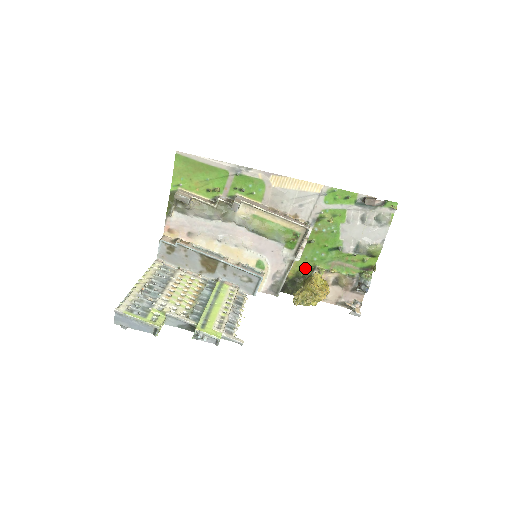
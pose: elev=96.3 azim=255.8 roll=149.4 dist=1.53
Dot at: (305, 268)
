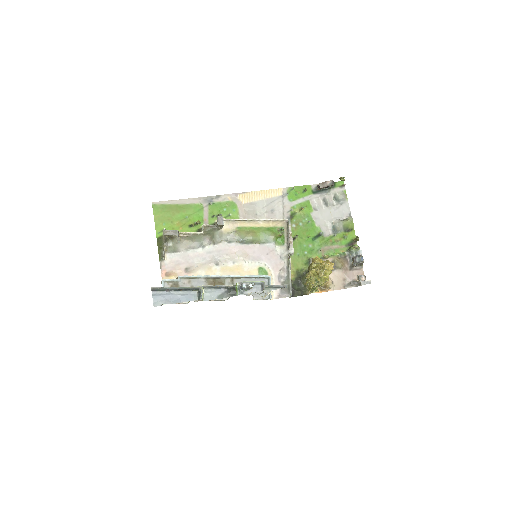
Dot at: (302, 265)
